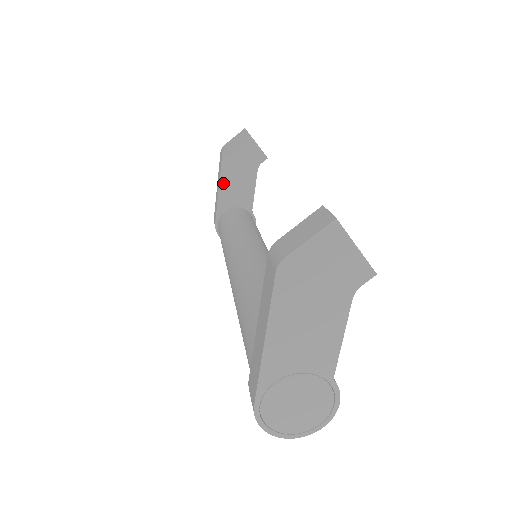
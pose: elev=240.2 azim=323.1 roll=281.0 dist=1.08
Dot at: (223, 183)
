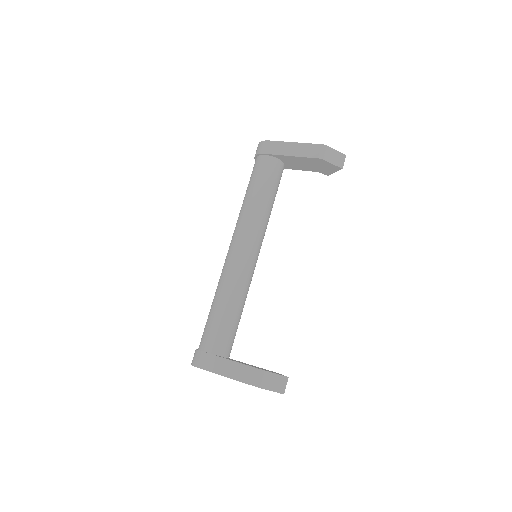
Dot at: (298, 158)
